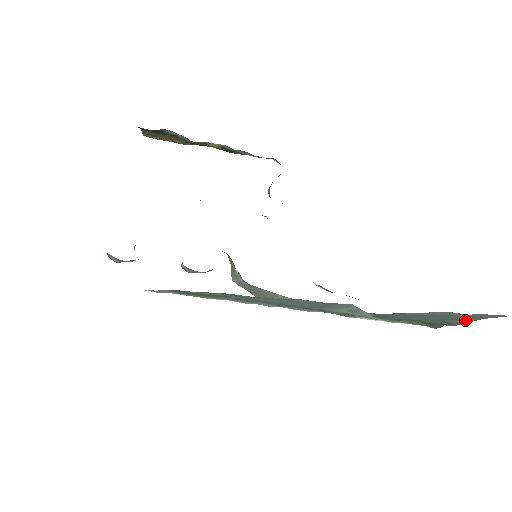
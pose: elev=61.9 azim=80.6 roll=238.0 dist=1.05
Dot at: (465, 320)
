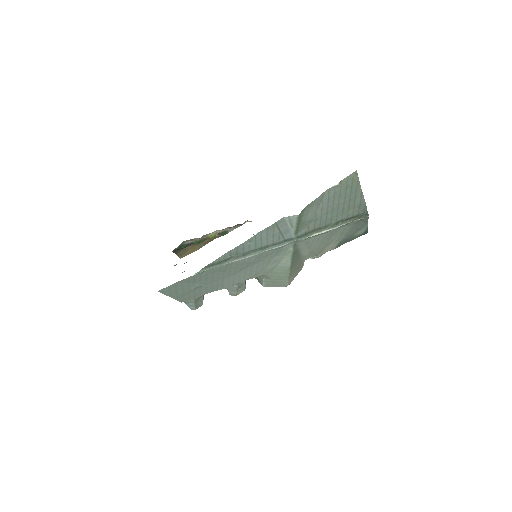
Dot at: (359, 195)
